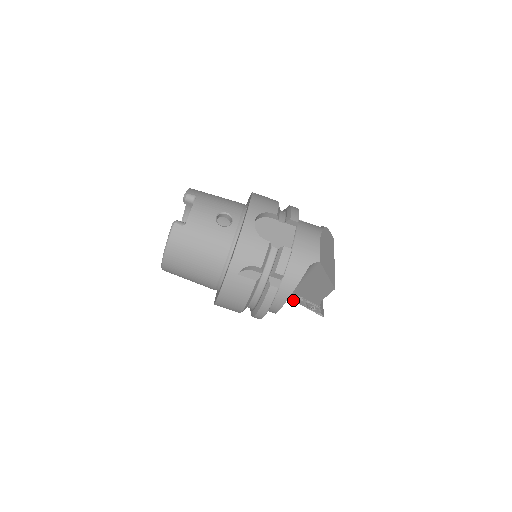
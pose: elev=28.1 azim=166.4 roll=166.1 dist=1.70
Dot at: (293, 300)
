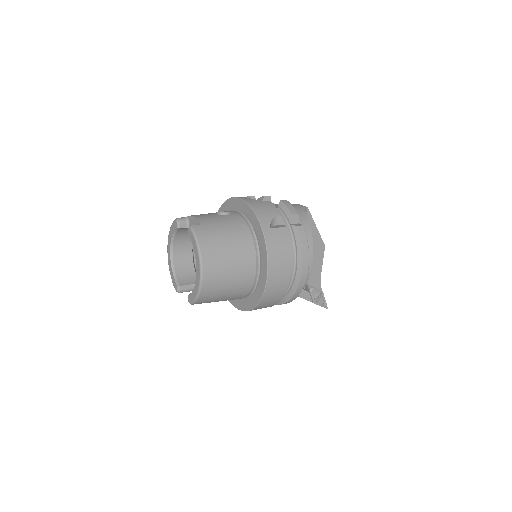
Dot at: (301, 297)
